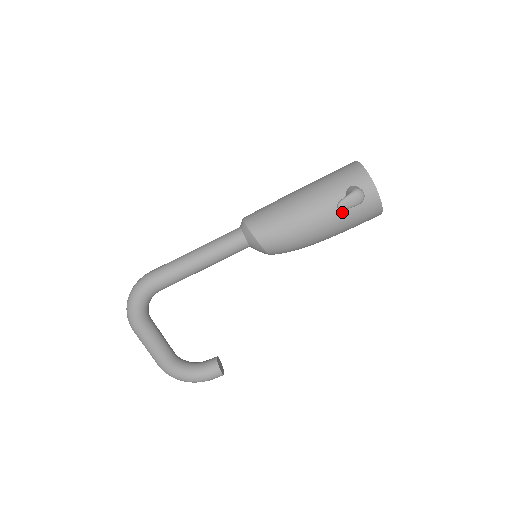
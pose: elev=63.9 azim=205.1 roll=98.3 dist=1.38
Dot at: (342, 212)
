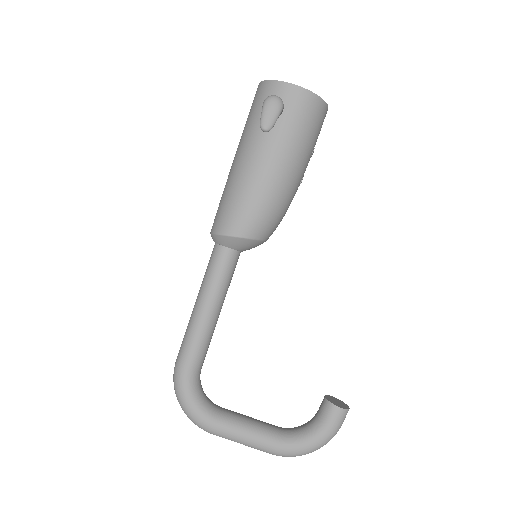
Dot at: (278, 133)
